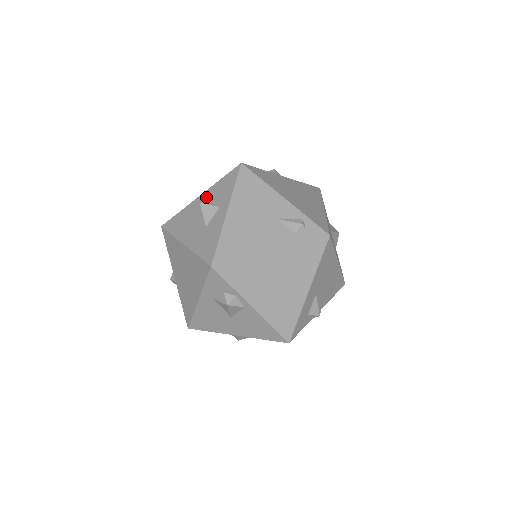
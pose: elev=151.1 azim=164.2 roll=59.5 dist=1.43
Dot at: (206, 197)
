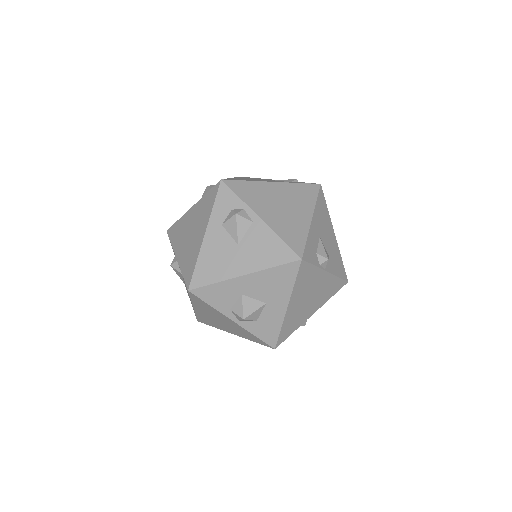
Dot at: occluded
